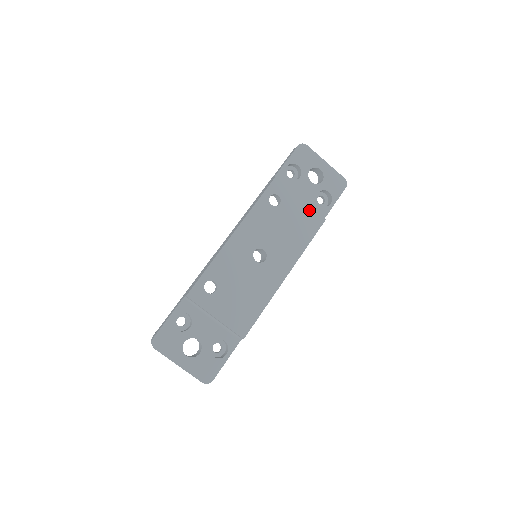
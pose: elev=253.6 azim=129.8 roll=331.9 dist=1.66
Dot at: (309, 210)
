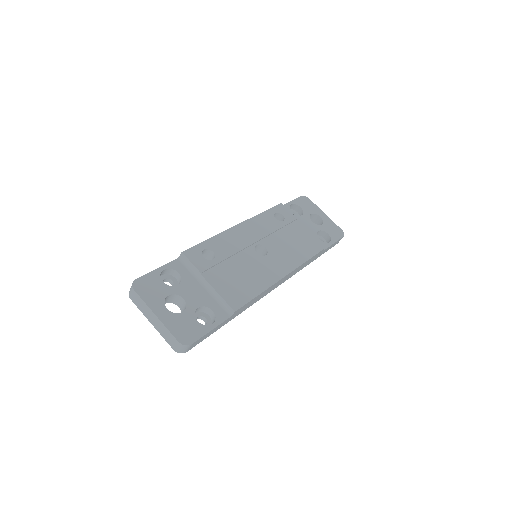
Dot at: (310, 235)
